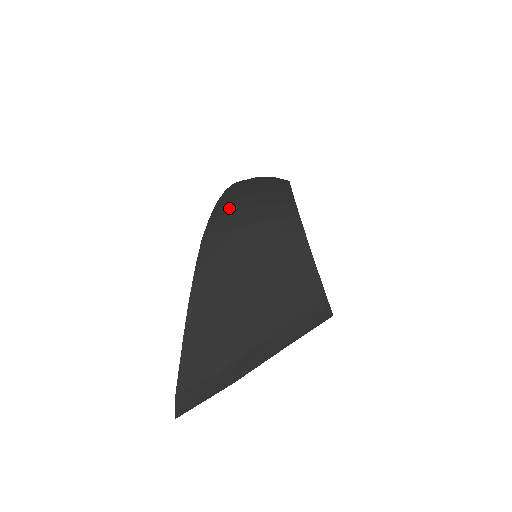
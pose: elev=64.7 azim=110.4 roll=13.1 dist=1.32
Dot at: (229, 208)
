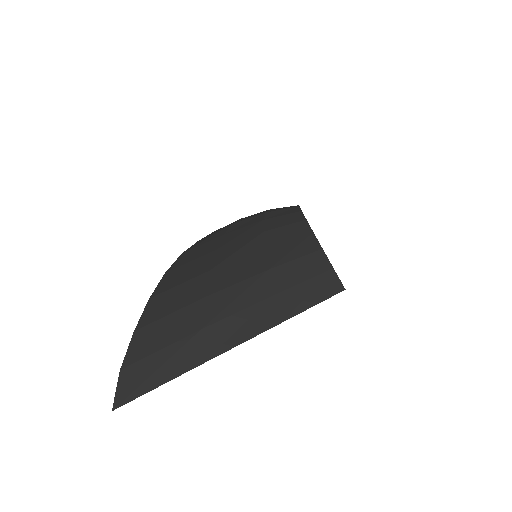
Dot at: occluded
